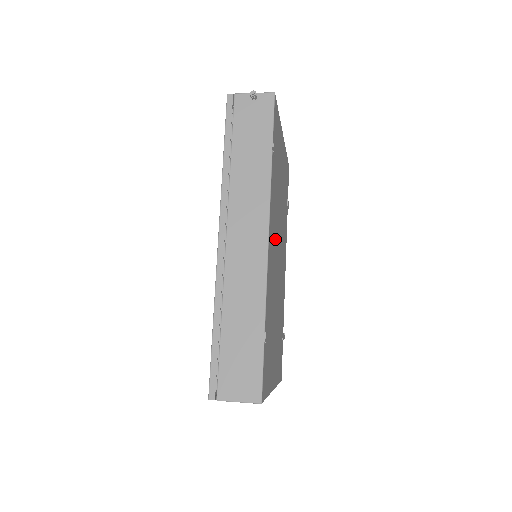
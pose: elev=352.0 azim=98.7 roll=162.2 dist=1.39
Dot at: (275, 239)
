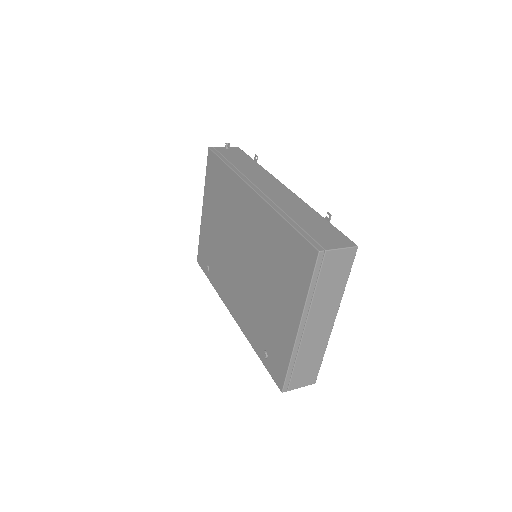
Dot at: occluded
